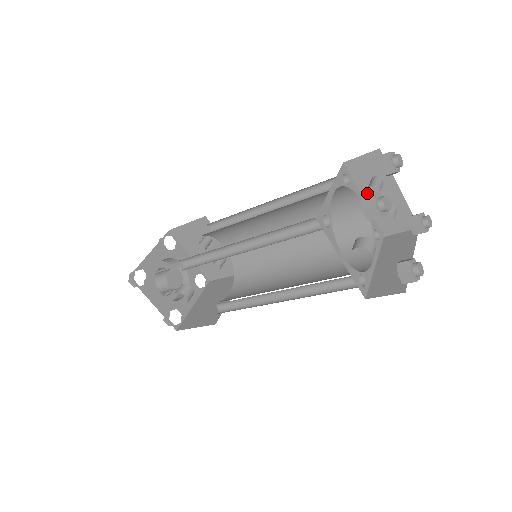
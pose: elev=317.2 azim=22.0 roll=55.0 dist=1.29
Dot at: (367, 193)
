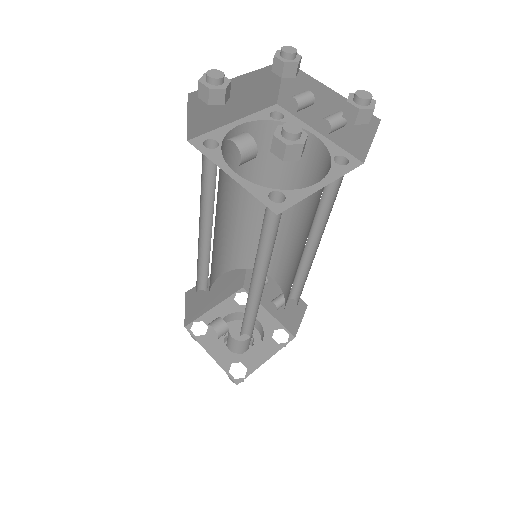
Dot at: occluded
